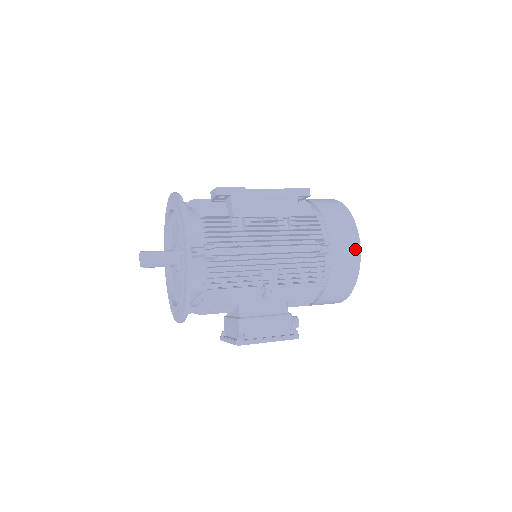
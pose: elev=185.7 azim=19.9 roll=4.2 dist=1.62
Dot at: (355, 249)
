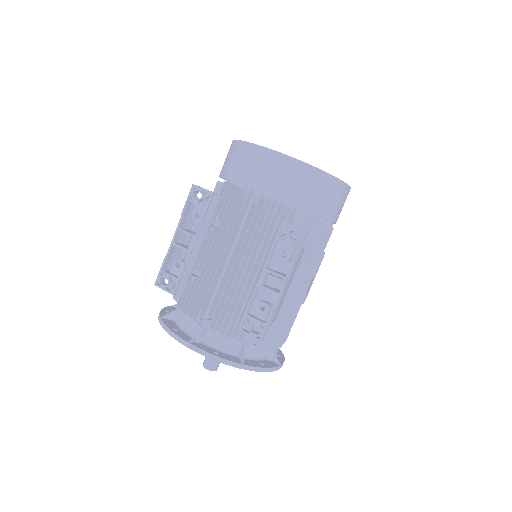
Dot at: (347, 193)
